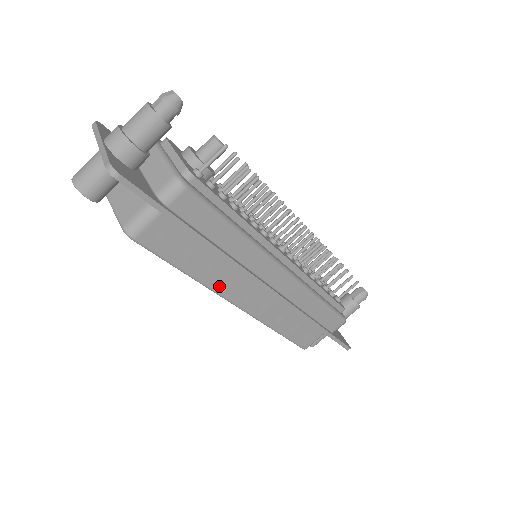
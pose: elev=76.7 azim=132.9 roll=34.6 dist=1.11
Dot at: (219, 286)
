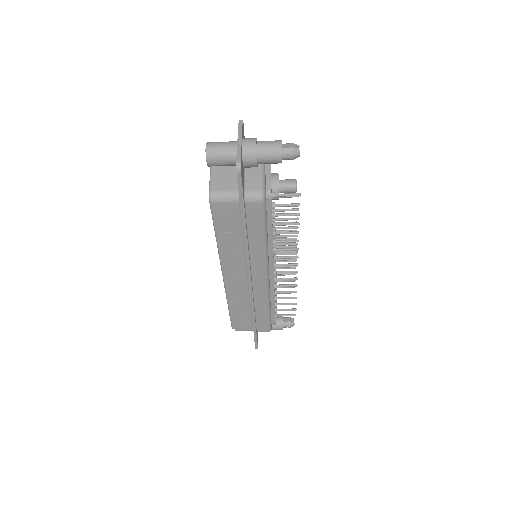
Dot at: (226, 259)
